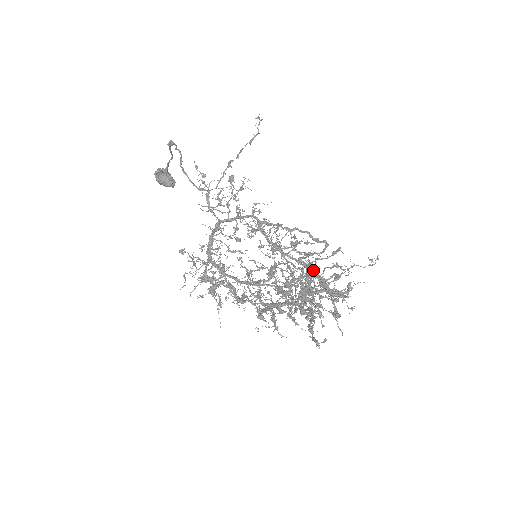
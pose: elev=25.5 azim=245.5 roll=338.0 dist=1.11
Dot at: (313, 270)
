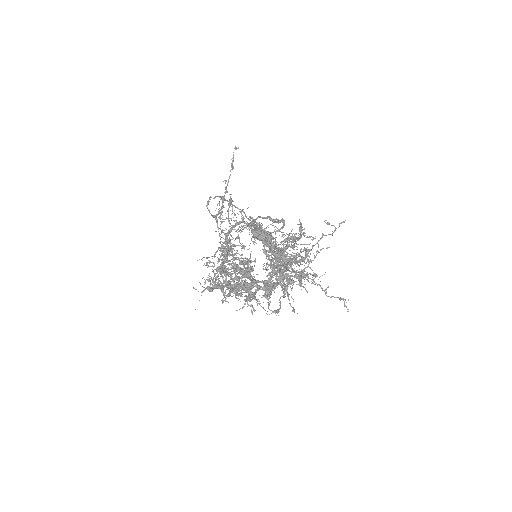
Dot at: (271, 247)
